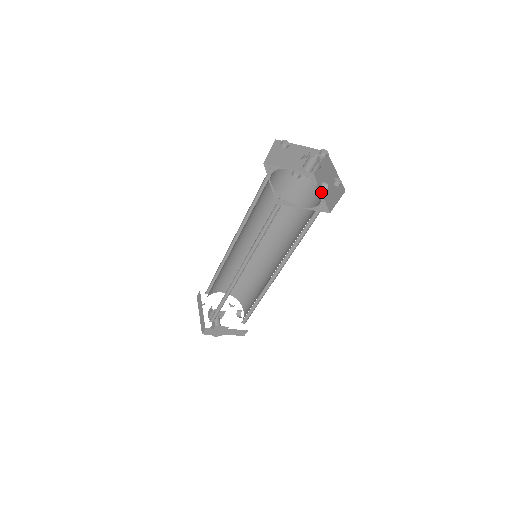
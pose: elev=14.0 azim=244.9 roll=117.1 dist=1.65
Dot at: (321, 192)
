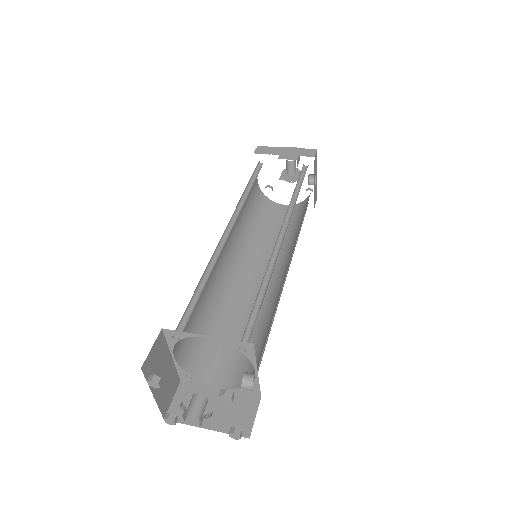
Dot at: (257, 372)
